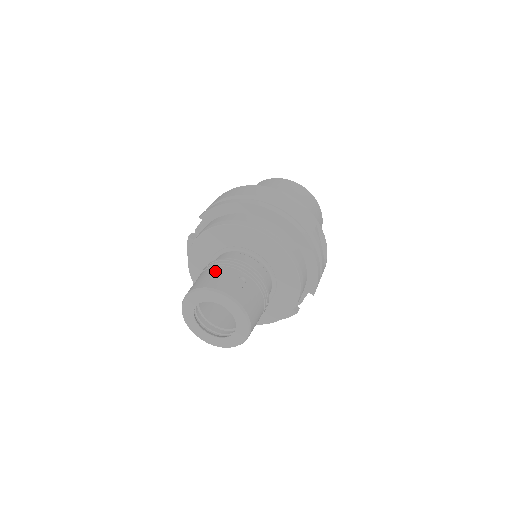
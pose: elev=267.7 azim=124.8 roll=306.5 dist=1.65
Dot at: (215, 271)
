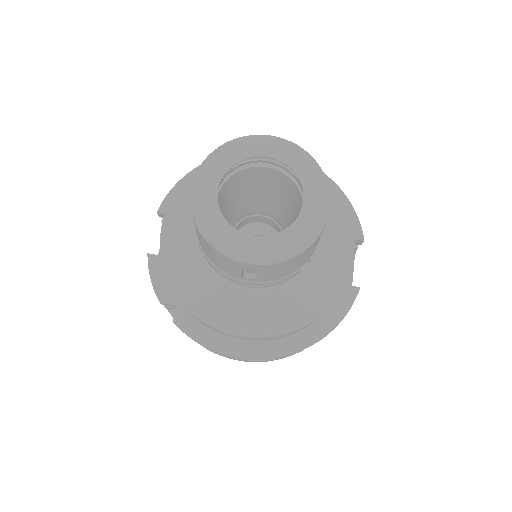
Dot at: occluded
